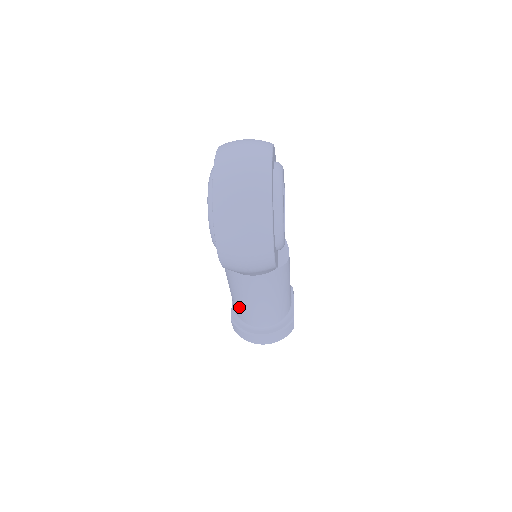
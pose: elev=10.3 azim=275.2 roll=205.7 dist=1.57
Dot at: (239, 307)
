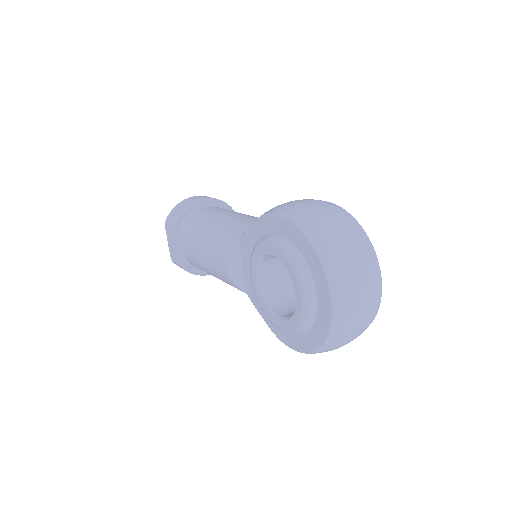
Dot at: (208, 273)
